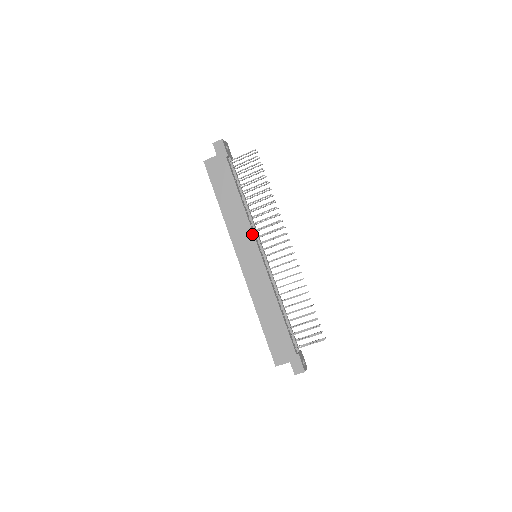
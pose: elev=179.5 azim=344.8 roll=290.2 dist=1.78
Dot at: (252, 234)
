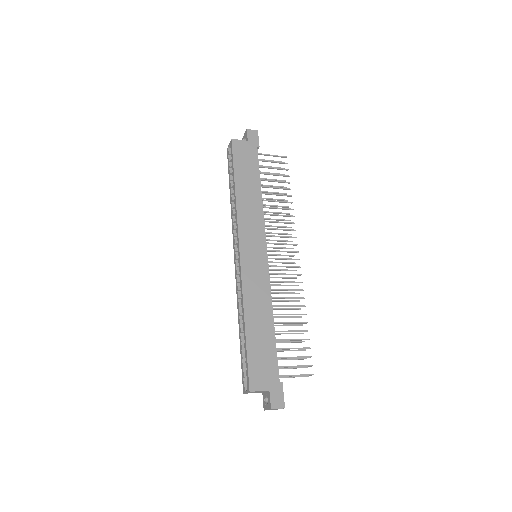
Dot at: (264, 229)
